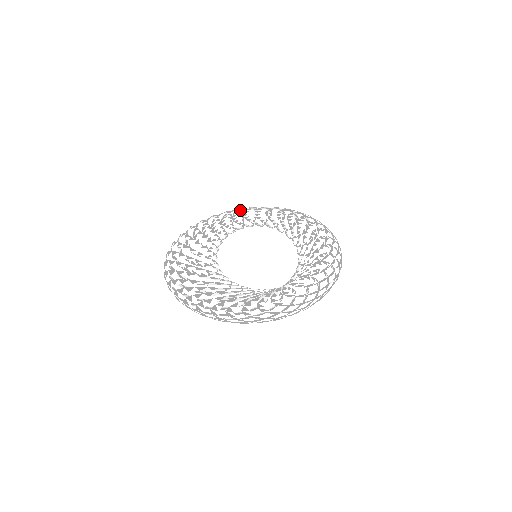
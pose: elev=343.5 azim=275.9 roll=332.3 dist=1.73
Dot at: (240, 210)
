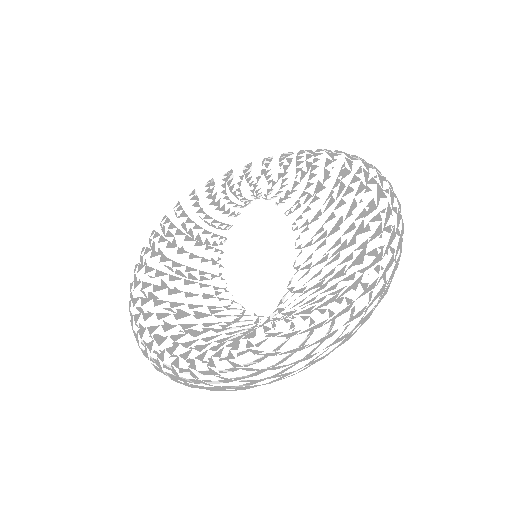
Dot at: (263, 167)
